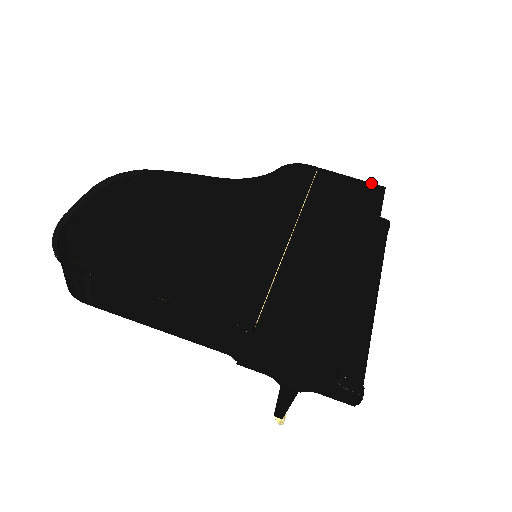
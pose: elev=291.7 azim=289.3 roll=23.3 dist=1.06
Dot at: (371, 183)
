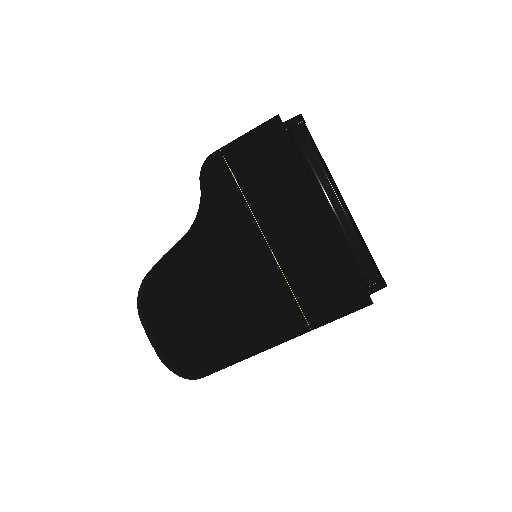
Dot at: (266, 122)
